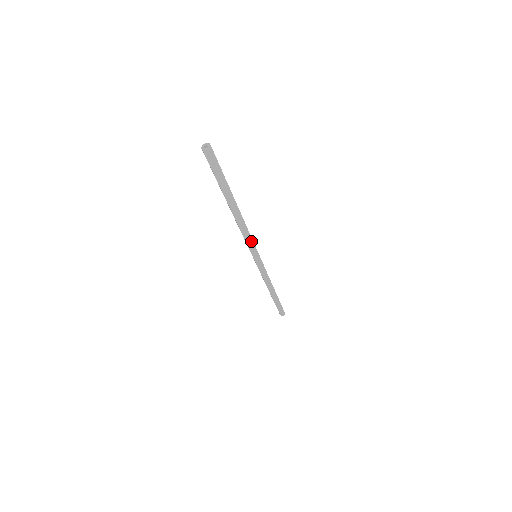
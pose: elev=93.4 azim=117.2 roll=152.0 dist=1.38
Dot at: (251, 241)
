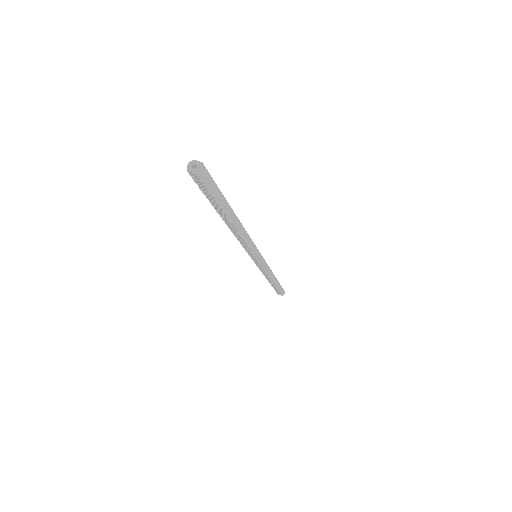
Dot at: (252, 243)
